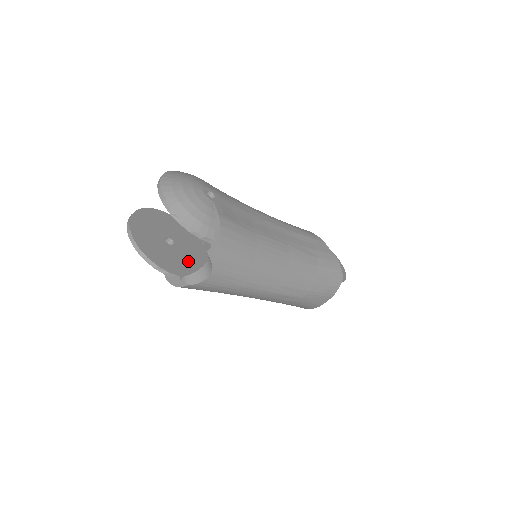
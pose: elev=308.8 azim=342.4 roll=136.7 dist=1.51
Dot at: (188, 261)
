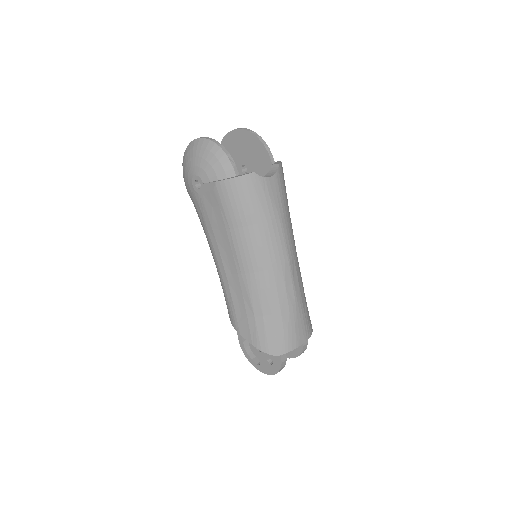
Dot at: occluded
